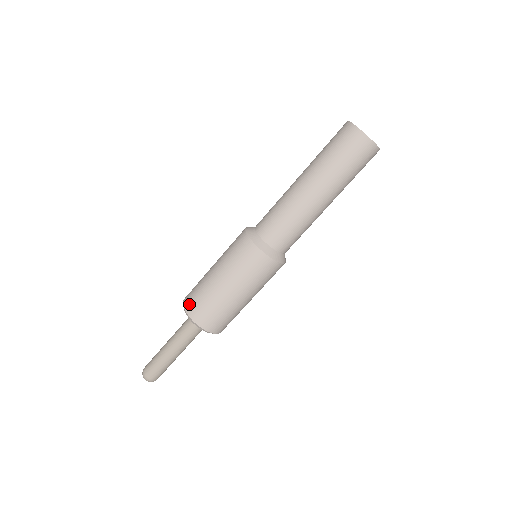
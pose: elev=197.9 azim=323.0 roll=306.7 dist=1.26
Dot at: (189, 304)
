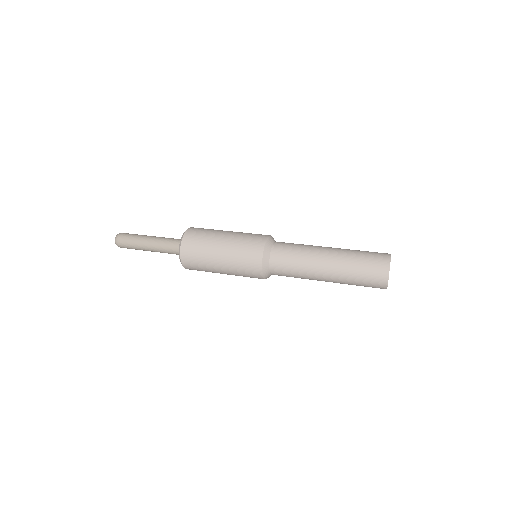
Dot at: (186, 258)
